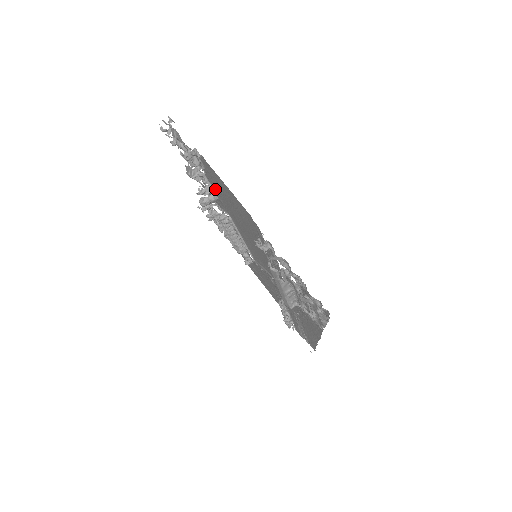
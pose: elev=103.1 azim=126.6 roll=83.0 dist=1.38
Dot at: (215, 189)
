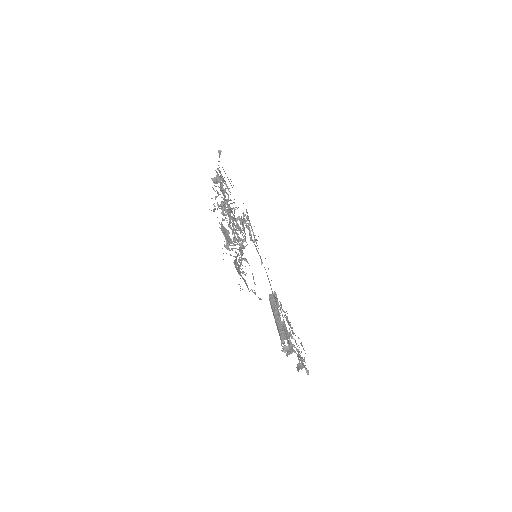
Dot at: occluded
